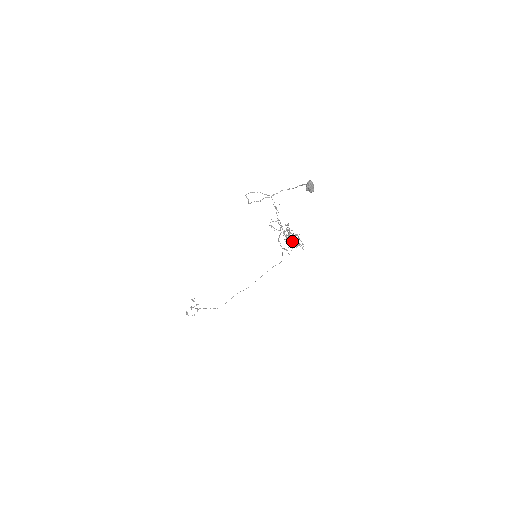
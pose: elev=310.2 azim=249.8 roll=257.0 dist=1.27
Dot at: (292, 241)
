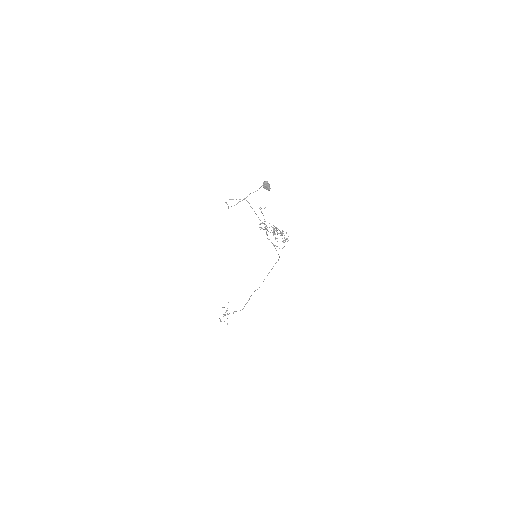
Dot at: occluded
